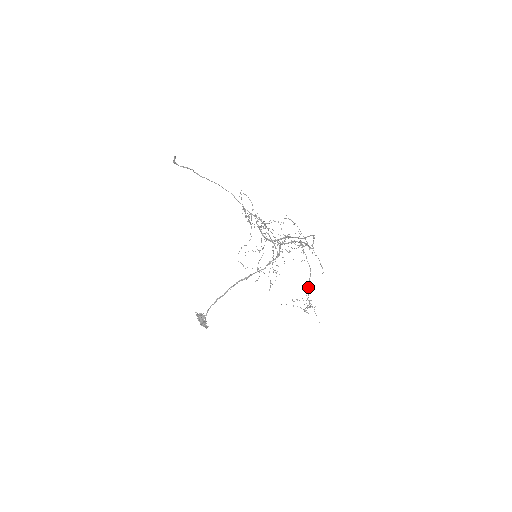
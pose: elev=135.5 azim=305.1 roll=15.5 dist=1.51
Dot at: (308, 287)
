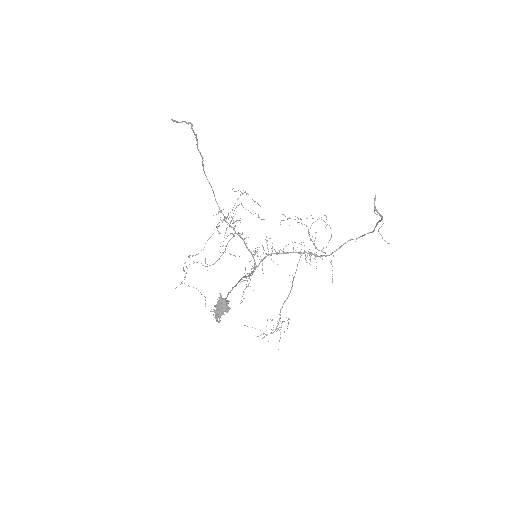
Dot at: (282, 307)
